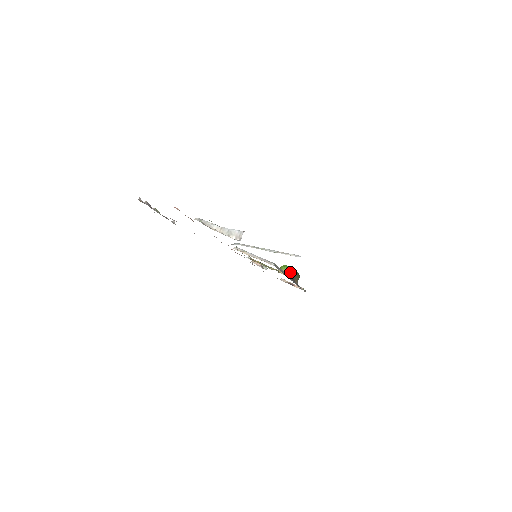
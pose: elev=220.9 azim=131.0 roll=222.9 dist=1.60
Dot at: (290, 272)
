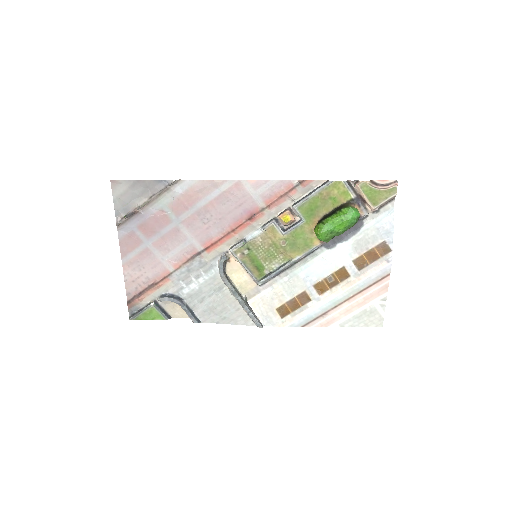
Dot at: occluded
